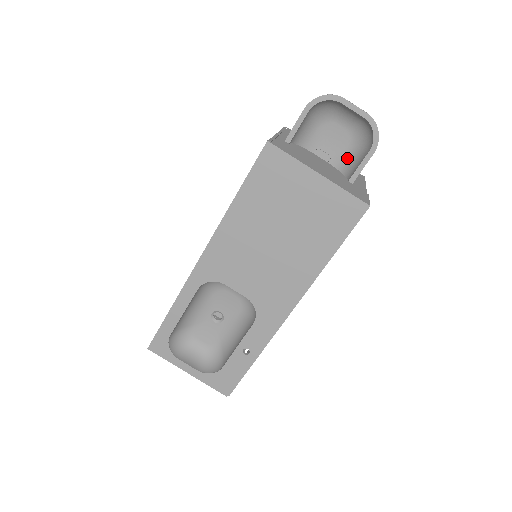
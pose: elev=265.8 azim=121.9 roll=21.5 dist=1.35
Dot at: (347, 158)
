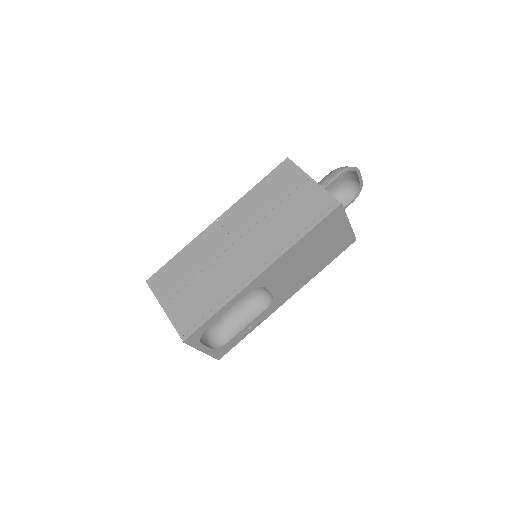
Dot at: occluded
